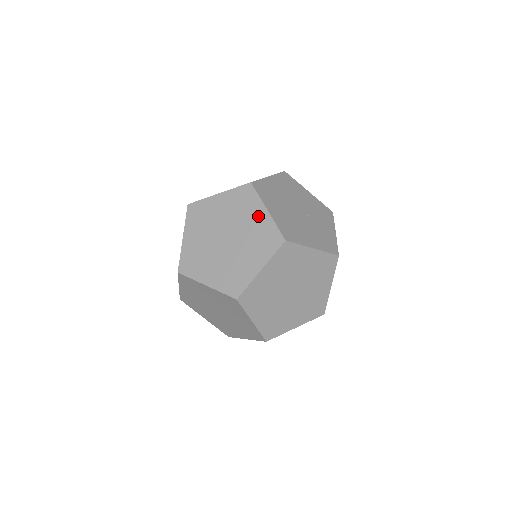
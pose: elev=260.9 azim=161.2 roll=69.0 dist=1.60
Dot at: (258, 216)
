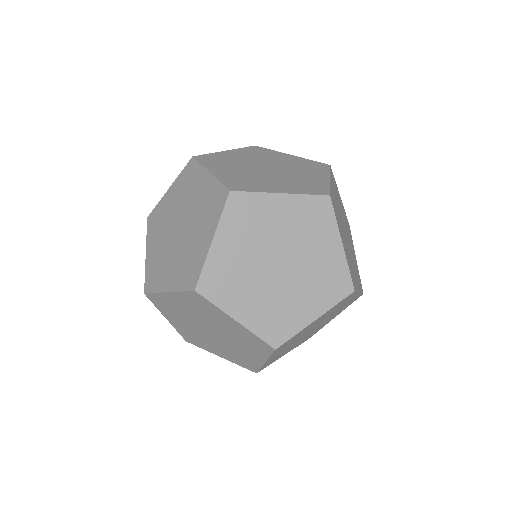
Dot at: (317, 176)
